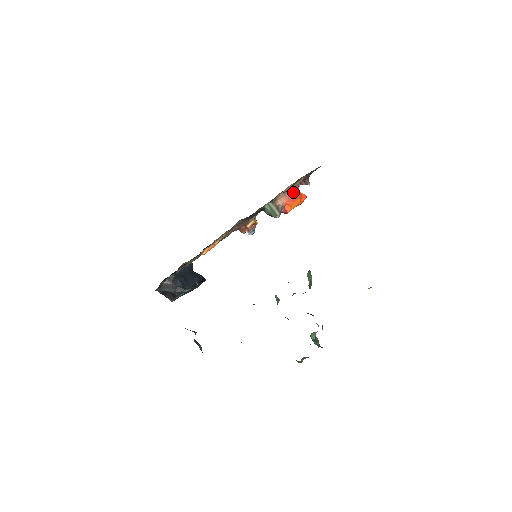
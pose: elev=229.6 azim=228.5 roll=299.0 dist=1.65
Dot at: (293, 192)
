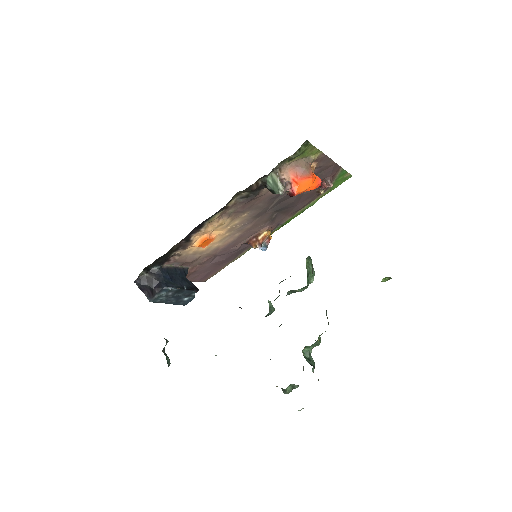
Dot at: (303, 168)
